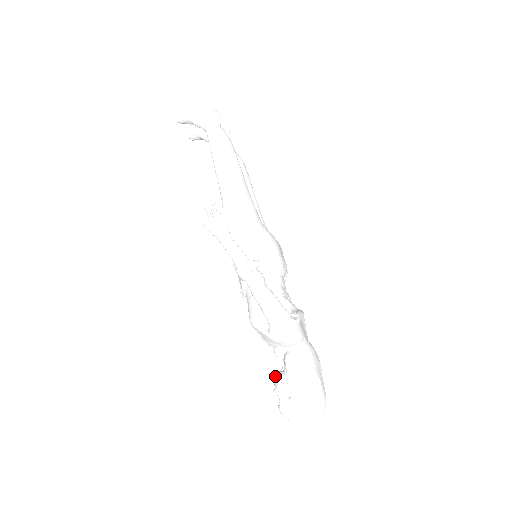
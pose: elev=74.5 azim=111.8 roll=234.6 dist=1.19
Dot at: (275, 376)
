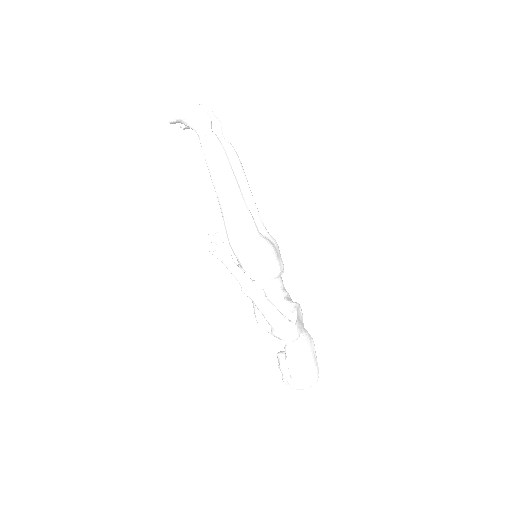
Dot at: (278, 357)
